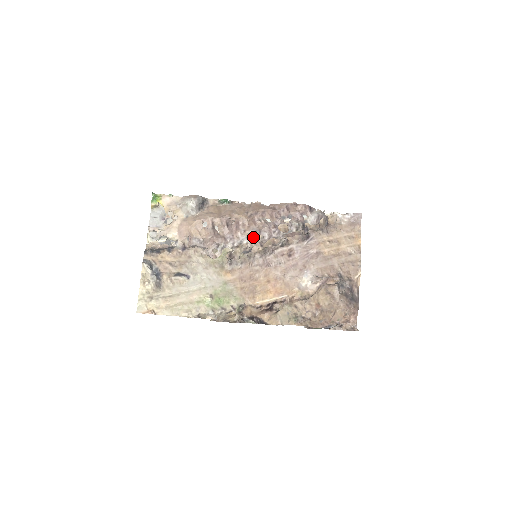
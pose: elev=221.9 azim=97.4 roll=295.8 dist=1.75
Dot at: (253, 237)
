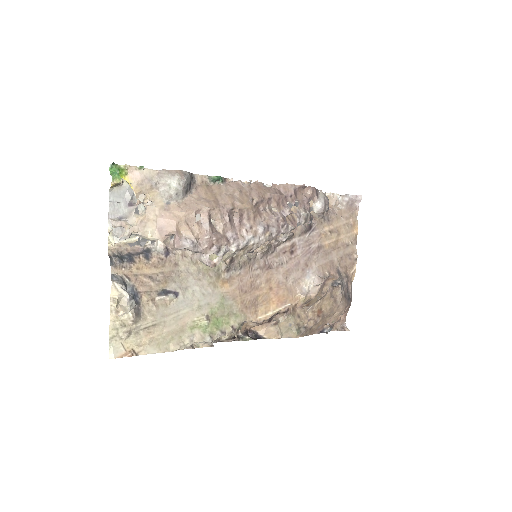
Dot at: (260, 235)
